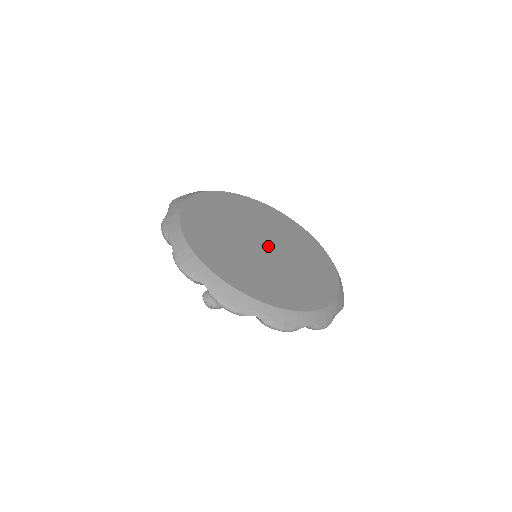
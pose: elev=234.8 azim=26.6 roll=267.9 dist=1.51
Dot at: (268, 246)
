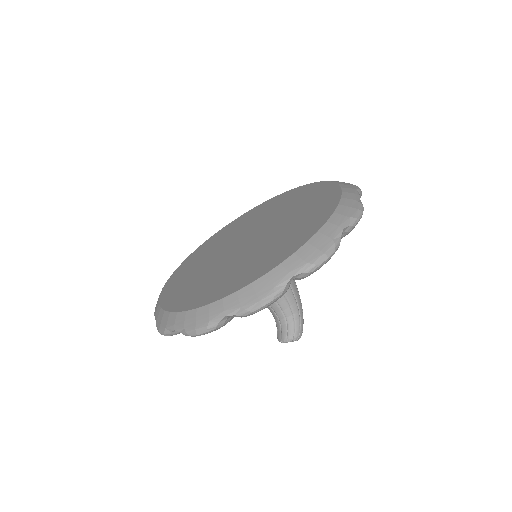
Dot at: (249, 237)
